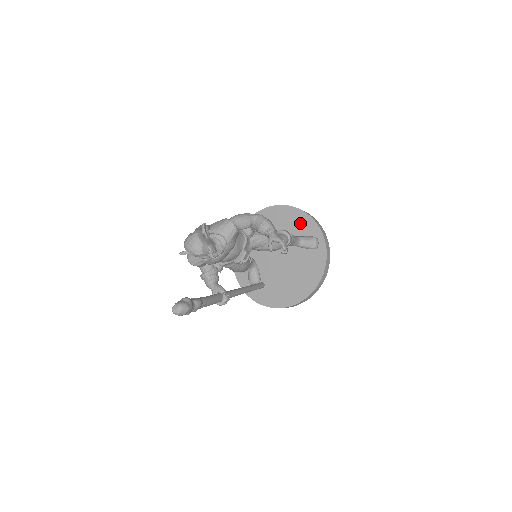
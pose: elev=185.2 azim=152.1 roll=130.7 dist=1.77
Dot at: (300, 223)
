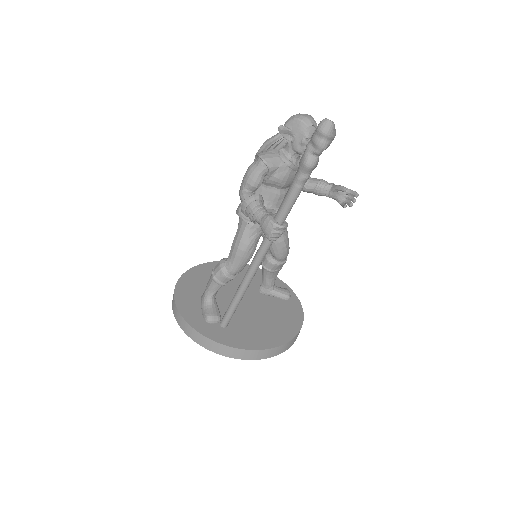
Dot at: occluded
